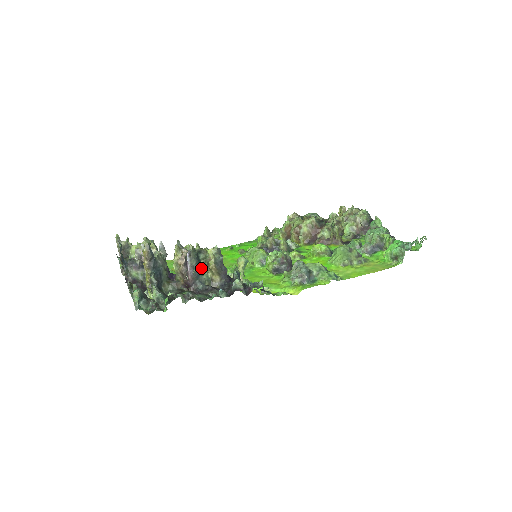
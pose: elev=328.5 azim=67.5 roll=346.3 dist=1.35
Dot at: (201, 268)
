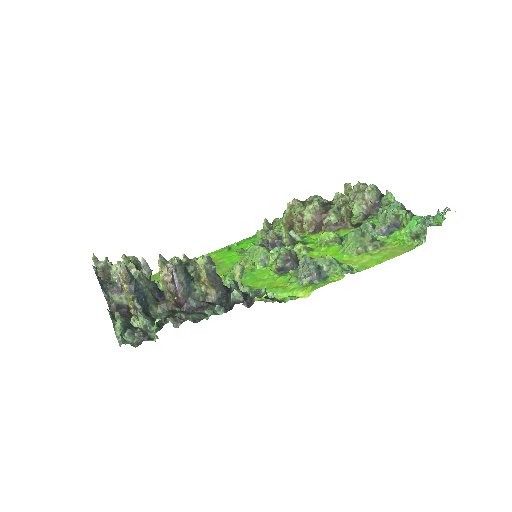
Dot at: (192, 283)
